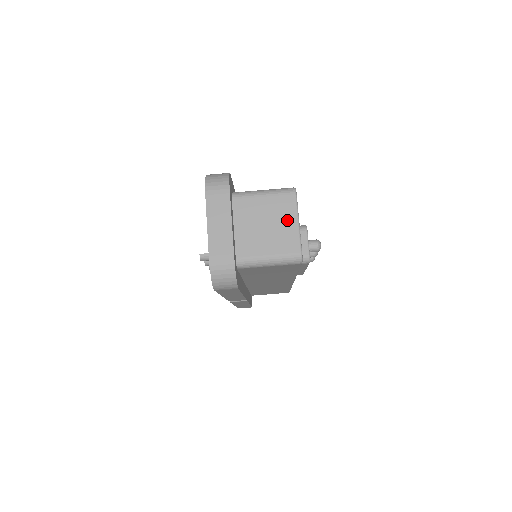
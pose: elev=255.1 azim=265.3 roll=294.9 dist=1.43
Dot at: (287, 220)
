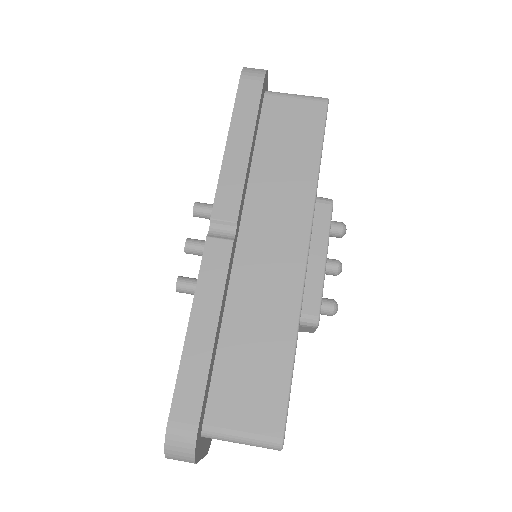
Dot at: occluded
